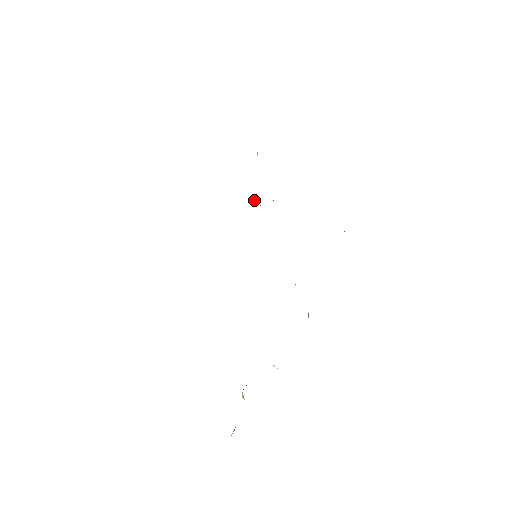
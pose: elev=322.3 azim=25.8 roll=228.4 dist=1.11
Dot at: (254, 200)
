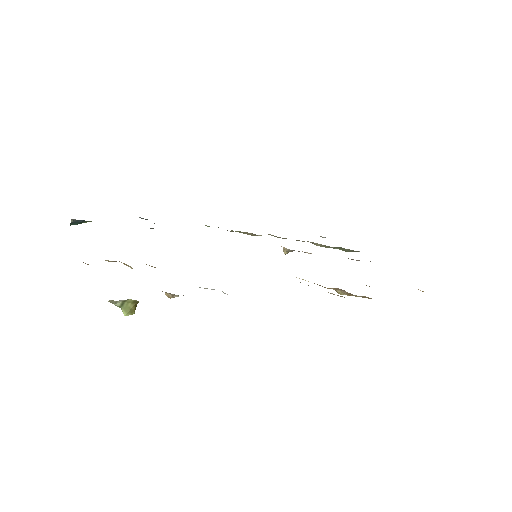
Dot at: (283, 250)
